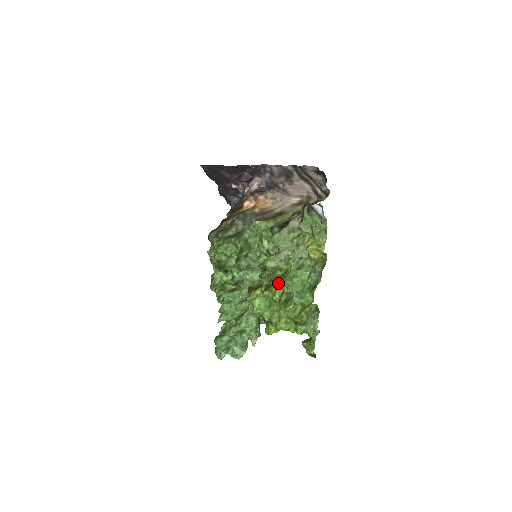
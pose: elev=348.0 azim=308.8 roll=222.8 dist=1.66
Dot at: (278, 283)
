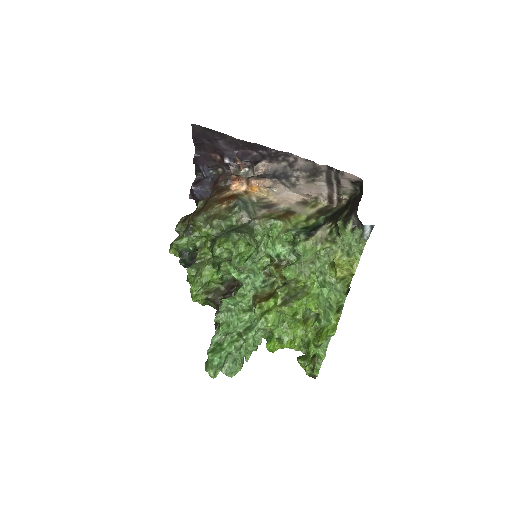
Dot at: (303, 300)
